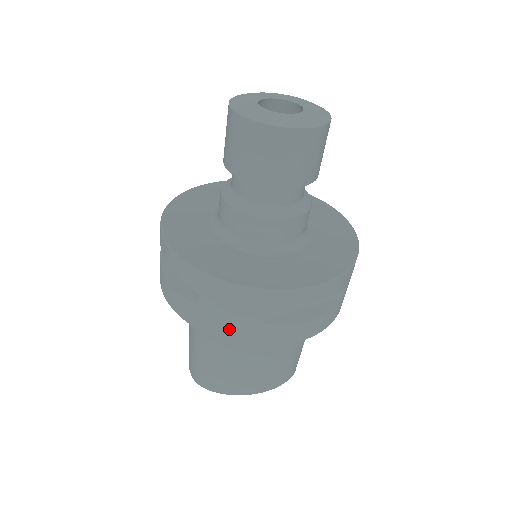
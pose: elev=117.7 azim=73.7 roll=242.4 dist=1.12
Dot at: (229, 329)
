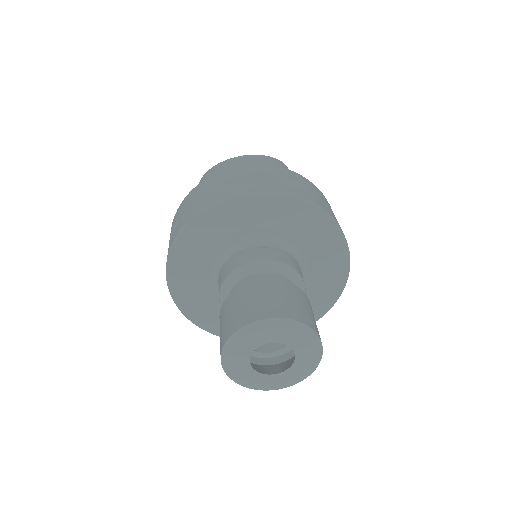
Dot at: occluded
